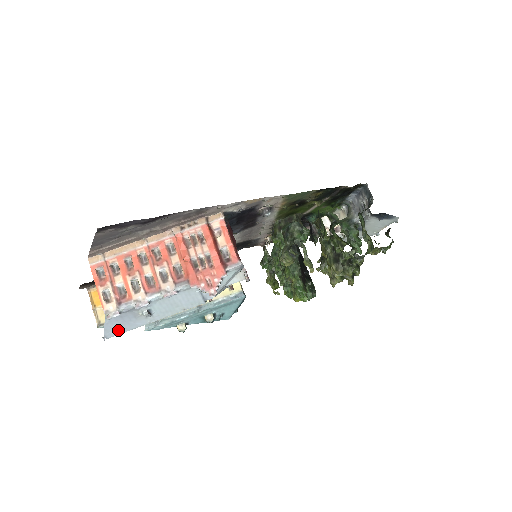
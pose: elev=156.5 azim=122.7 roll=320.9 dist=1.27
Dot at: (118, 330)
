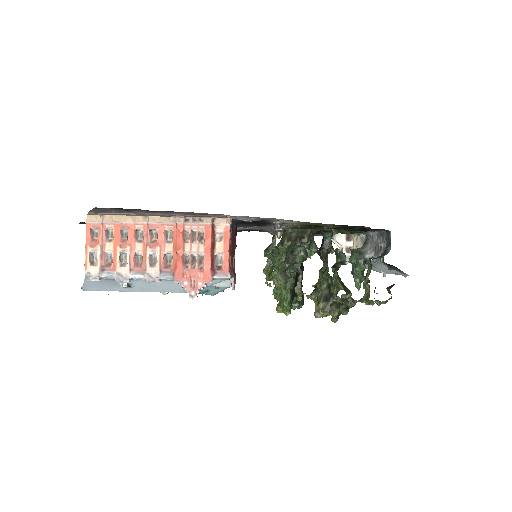
Dot at: (96, 288)
